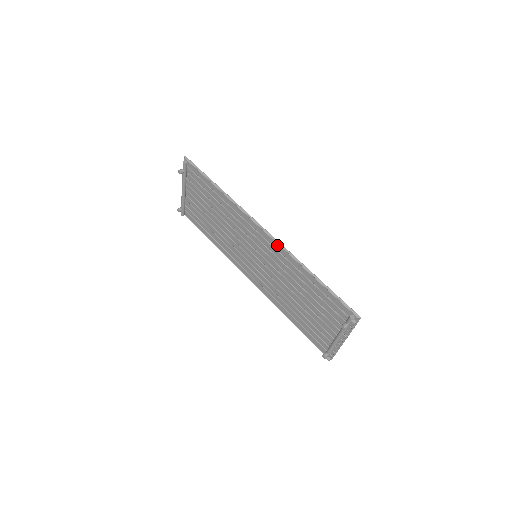
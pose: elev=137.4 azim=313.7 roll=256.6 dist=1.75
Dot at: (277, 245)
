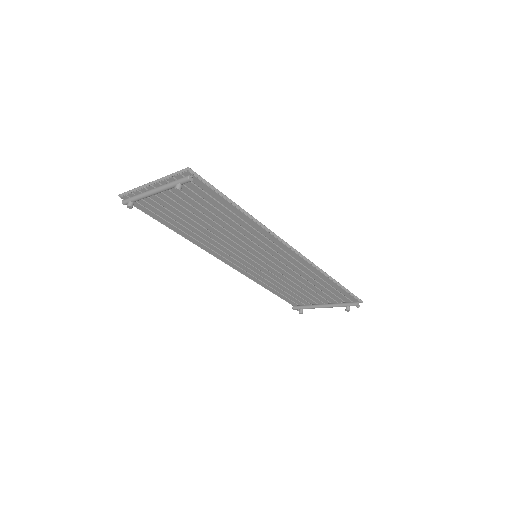
Dot at: (305, 261)
